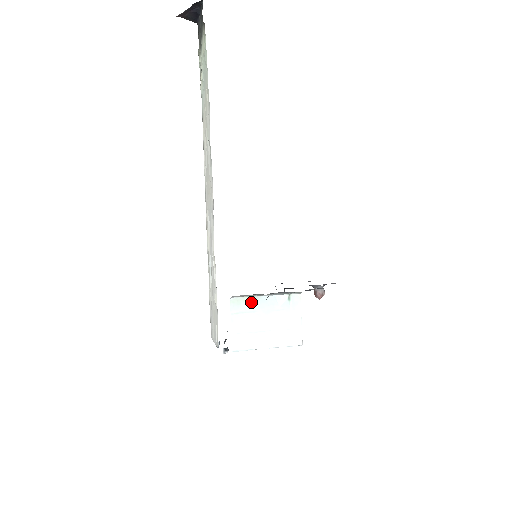
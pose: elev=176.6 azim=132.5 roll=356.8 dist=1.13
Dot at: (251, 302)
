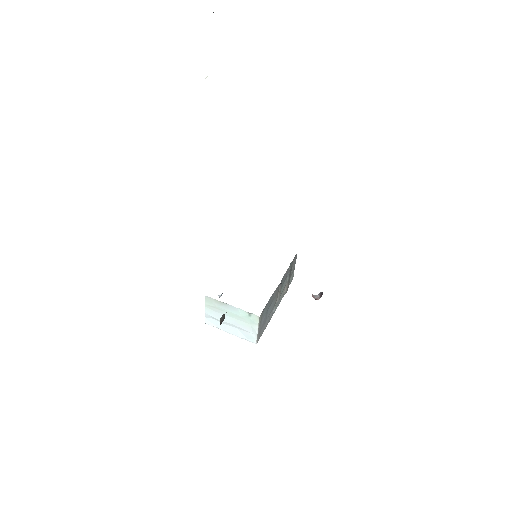
Dot at: (220, 304)
